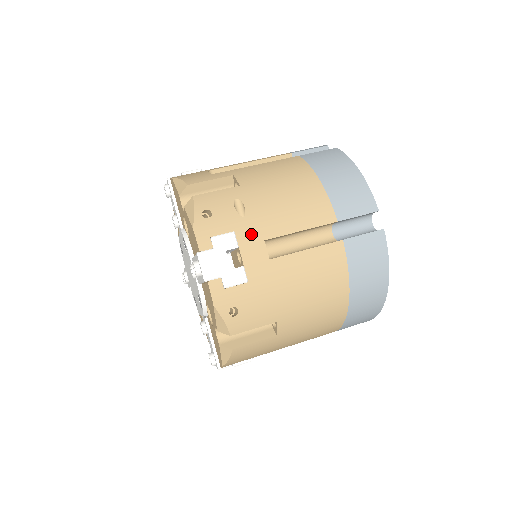
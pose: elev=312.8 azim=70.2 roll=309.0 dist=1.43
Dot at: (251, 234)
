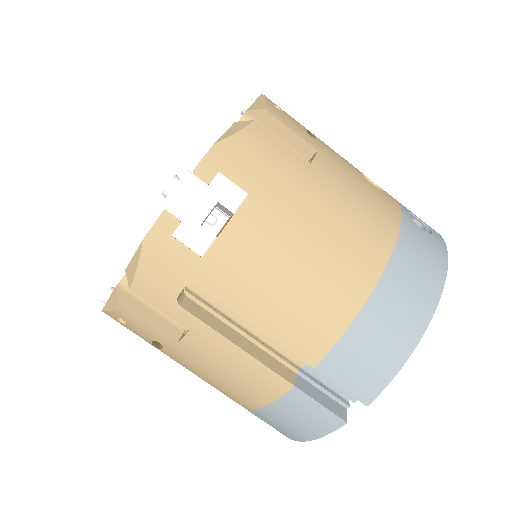
Dot at: occluded
